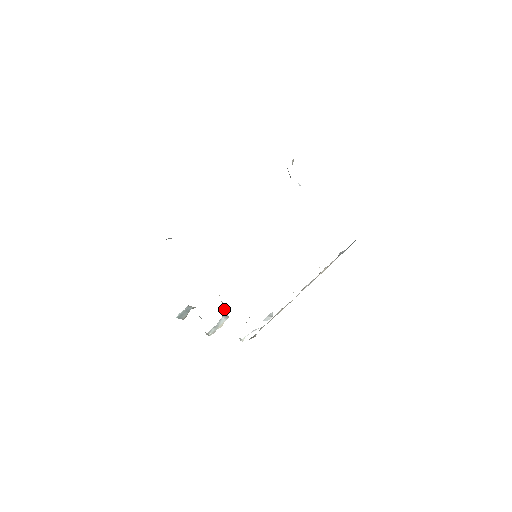
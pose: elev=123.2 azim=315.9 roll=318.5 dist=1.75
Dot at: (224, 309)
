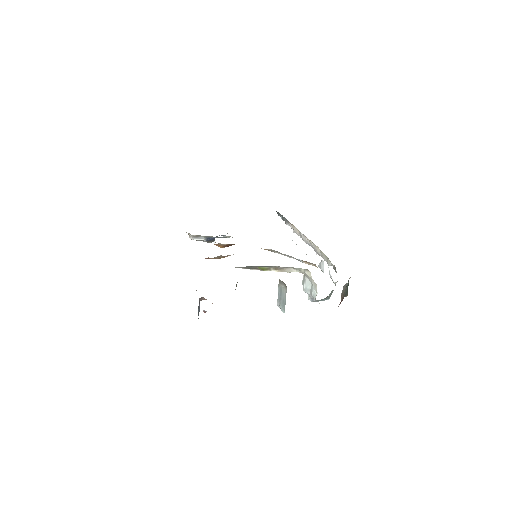
Dot at: occluded
